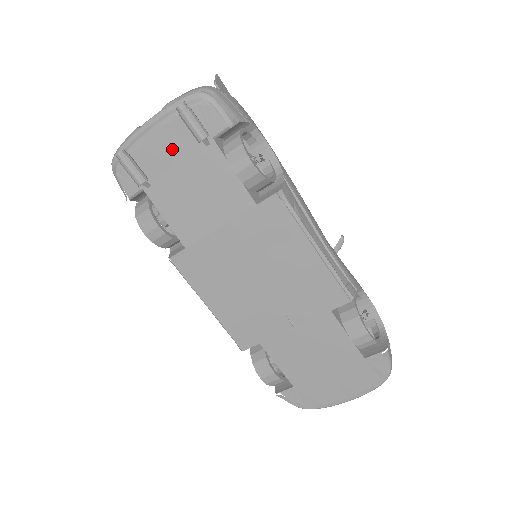
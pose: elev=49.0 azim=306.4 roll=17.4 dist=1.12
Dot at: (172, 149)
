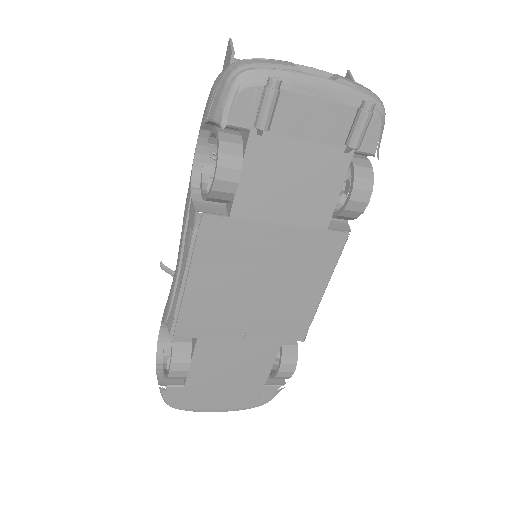
Dot at: (317, 125)
